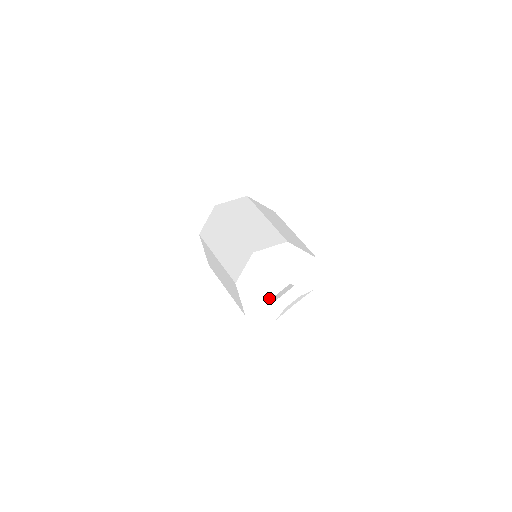
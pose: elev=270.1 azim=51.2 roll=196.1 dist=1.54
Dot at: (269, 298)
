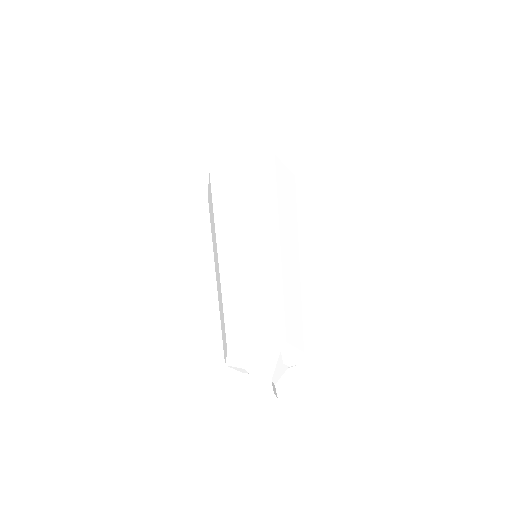
Dot at: (250, 375)
